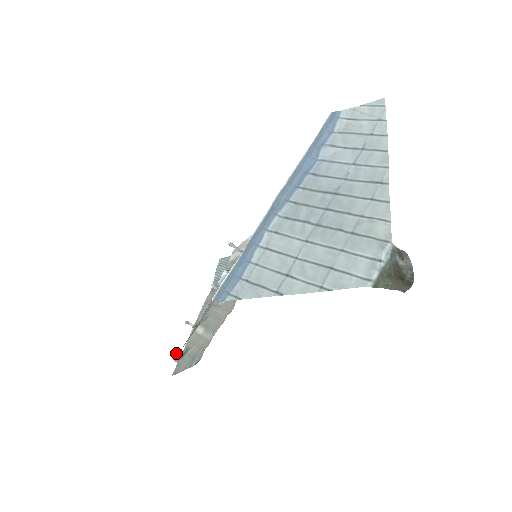
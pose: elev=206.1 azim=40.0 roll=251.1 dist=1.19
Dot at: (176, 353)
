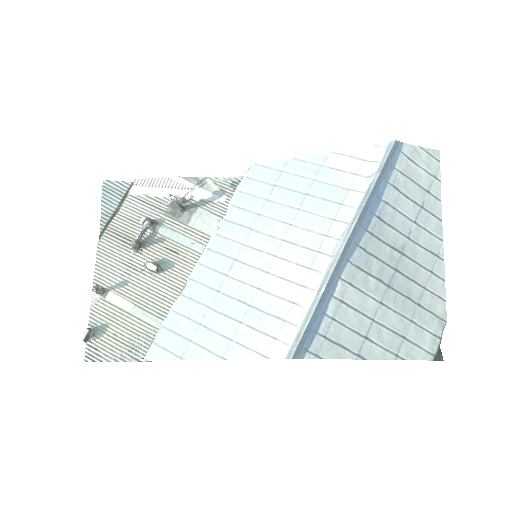
Dot at: (88, 333)
